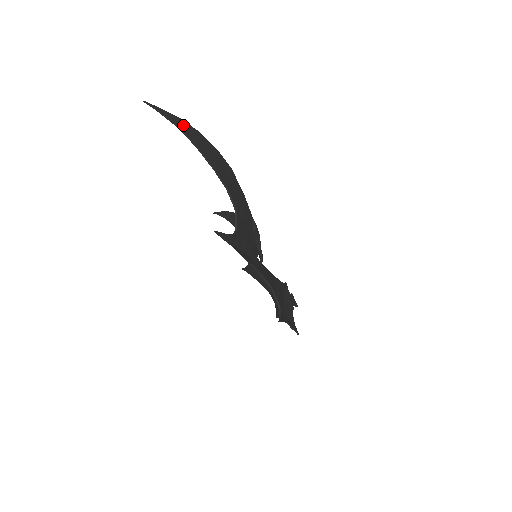
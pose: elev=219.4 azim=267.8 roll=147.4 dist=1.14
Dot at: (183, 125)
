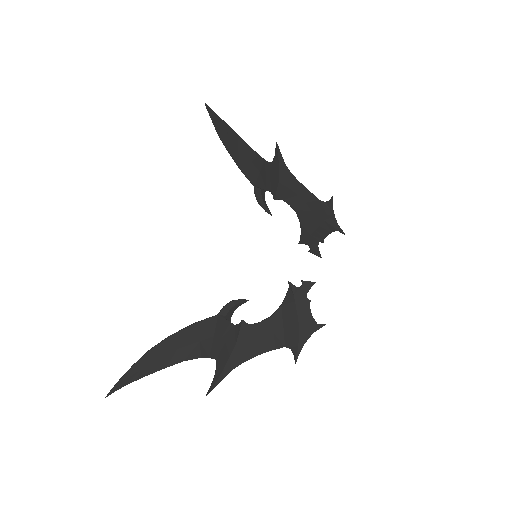
Dot at: (126, 380)
